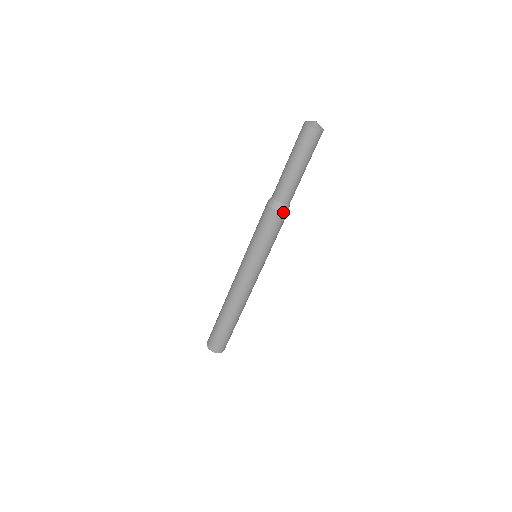
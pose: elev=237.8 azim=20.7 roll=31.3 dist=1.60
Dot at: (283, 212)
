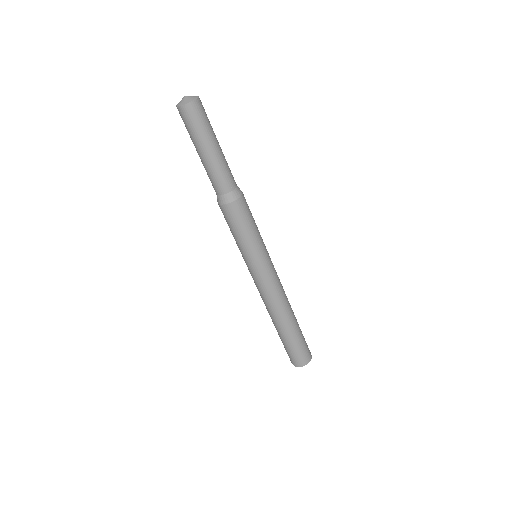
Dot at: (230, 203)
